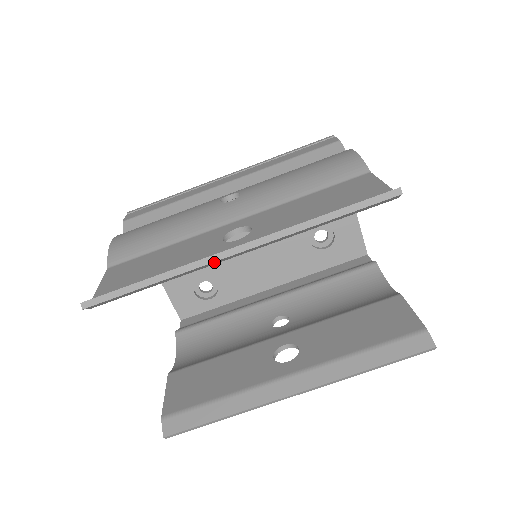
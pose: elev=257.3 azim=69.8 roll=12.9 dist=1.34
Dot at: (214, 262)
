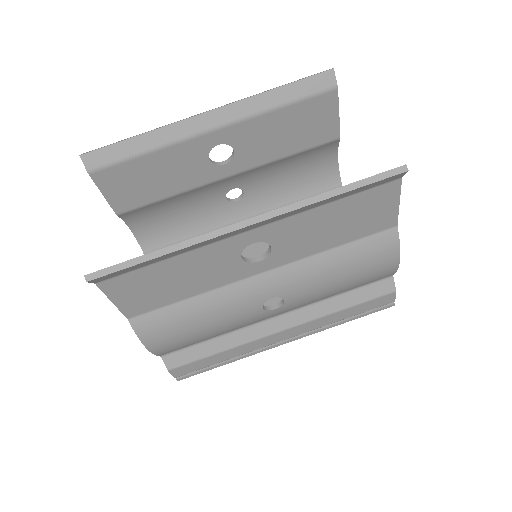
Dot at: (188, 122)
